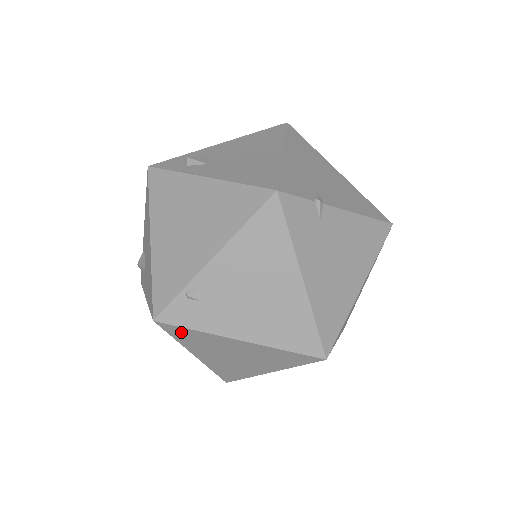
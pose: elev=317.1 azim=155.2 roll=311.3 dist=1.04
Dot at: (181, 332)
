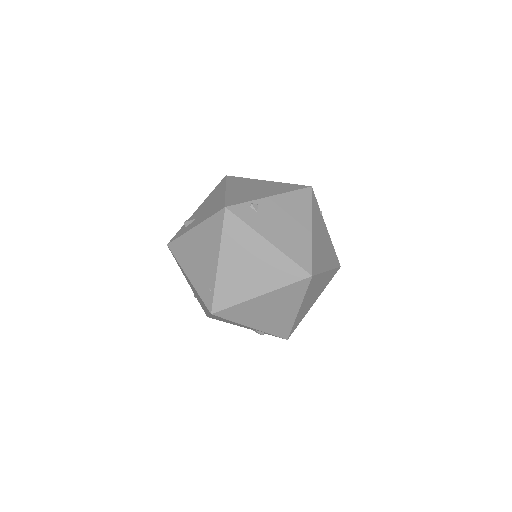
Dot at: (234, 225)
